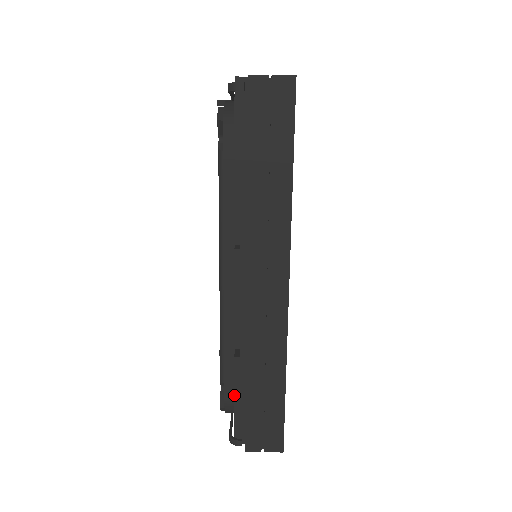
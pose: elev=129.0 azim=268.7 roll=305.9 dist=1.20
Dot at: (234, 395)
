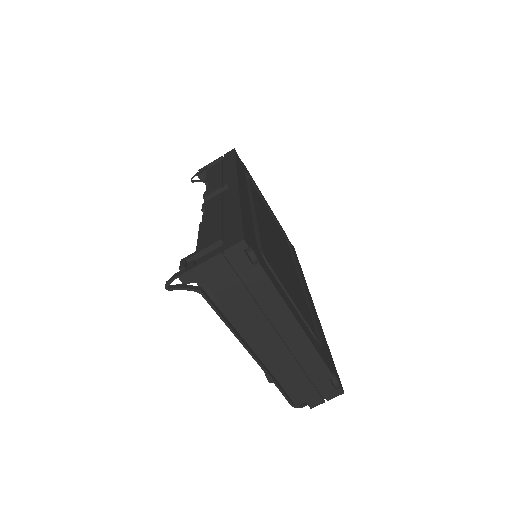
Dot at: occluded
